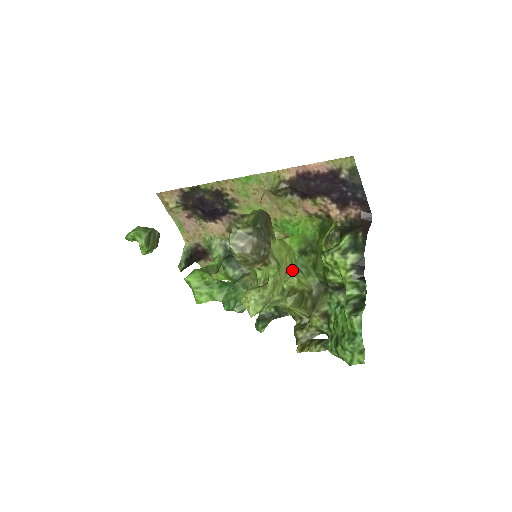
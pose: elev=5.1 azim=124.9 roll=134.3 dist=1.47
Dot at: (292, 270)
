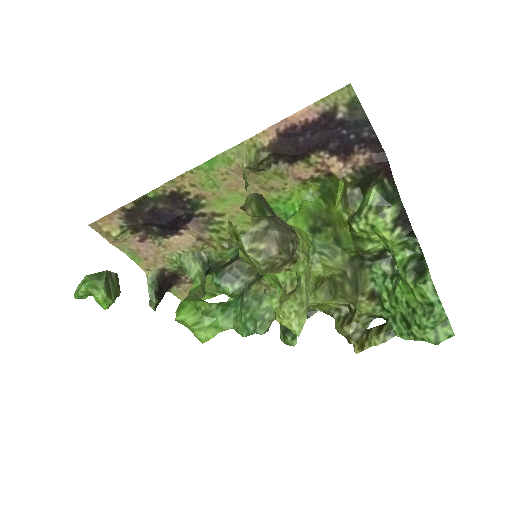
Dot at: (311, 256)
